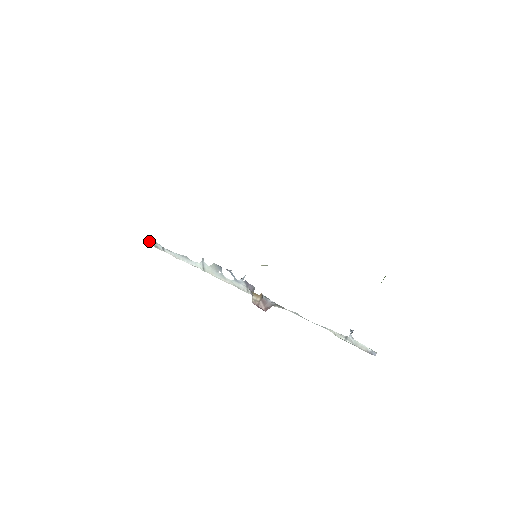
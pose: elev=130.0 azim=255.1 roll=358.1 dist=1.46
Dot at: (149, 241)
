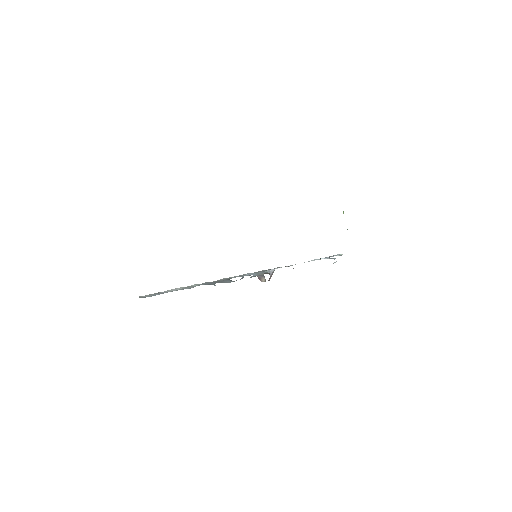
Dot at: (142, 297)
